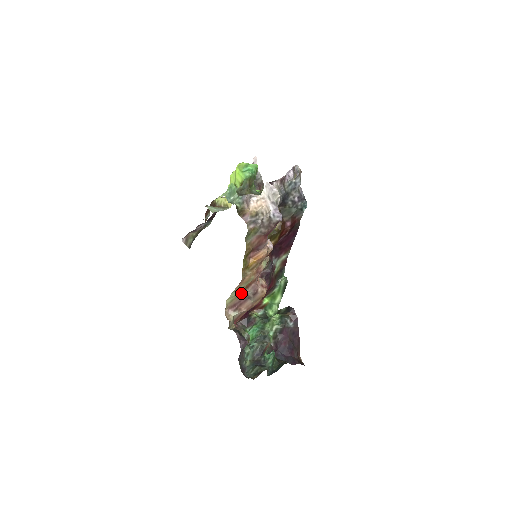
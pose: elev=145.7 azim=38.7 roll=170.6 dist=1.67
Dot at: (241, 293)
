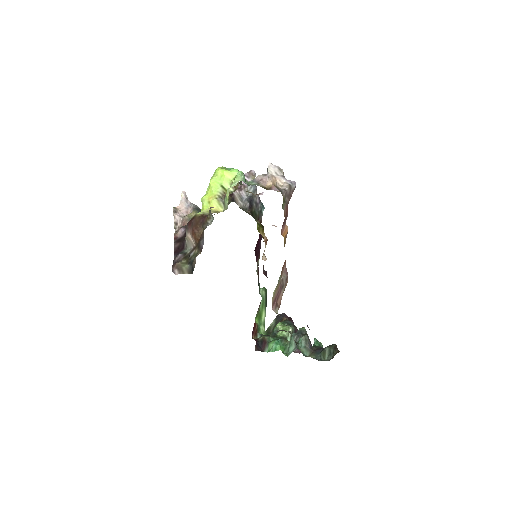
Dot at: (280, 280)
